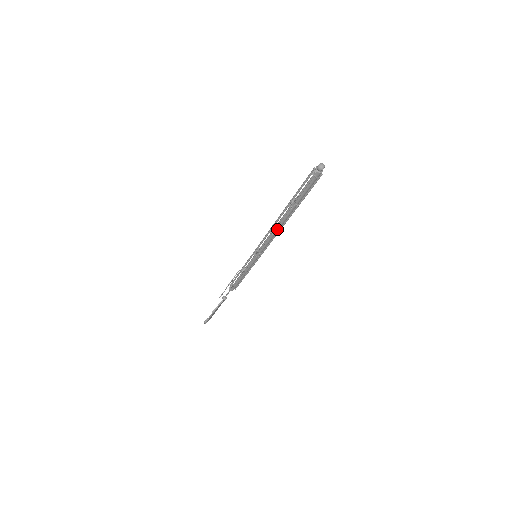
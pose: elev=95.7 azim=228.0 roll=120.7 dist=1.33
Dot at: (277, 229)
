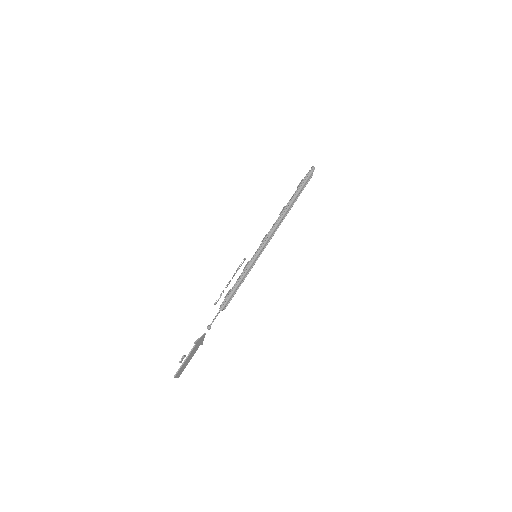
Dot at: (279, 221)
